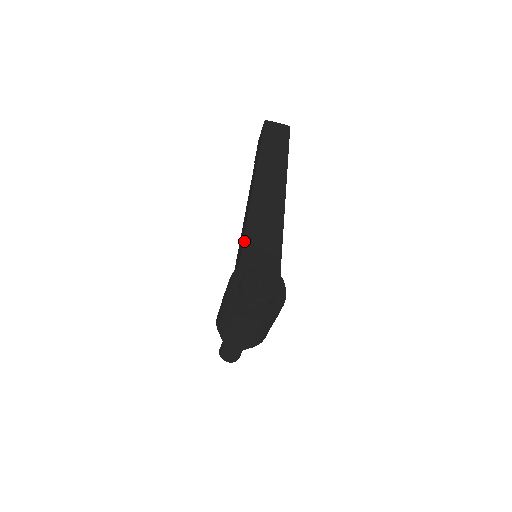
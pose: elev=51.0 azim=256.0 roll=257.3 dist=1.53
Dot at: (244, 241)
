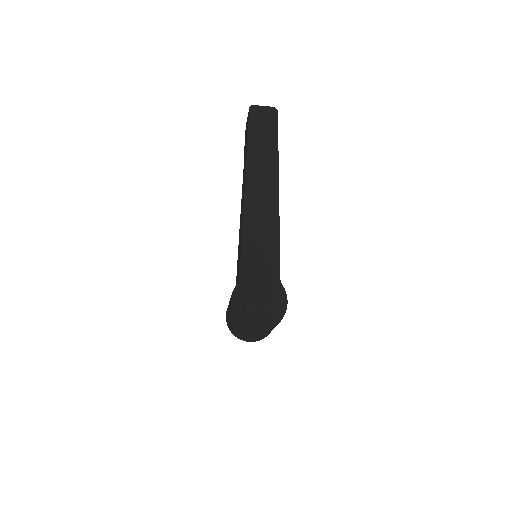
Dot at: (242, 253)
